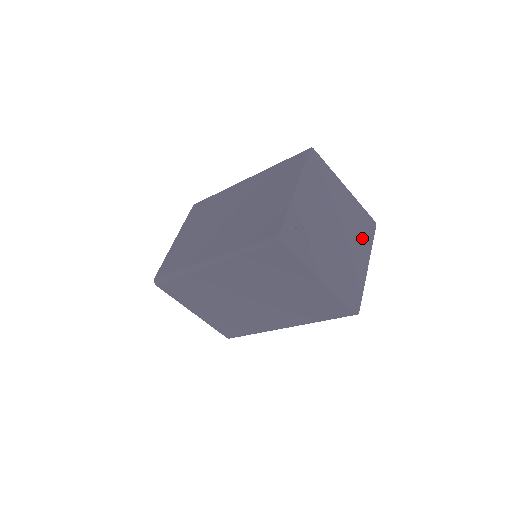
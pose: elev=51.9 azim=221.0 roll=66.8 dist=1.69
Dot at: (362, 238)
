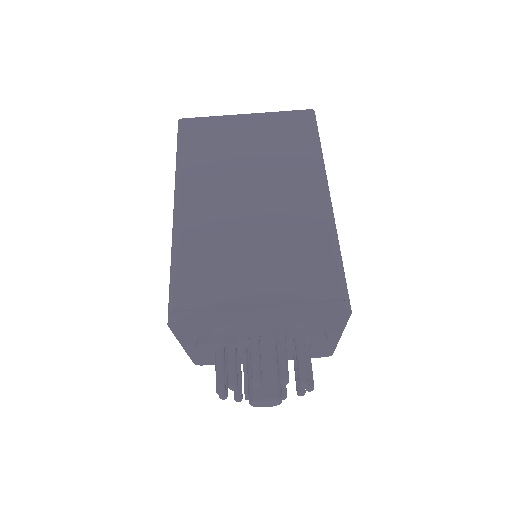
Dot at: occluded
